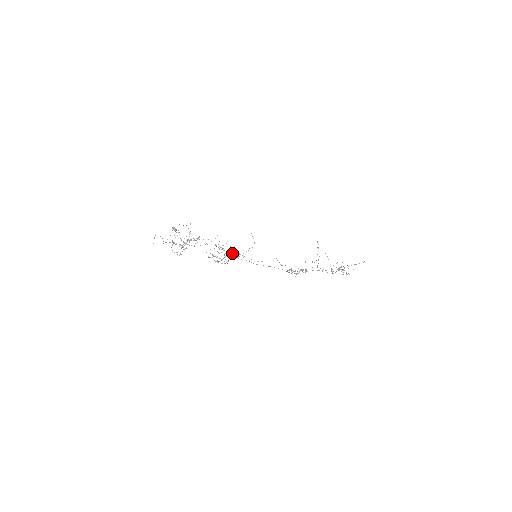
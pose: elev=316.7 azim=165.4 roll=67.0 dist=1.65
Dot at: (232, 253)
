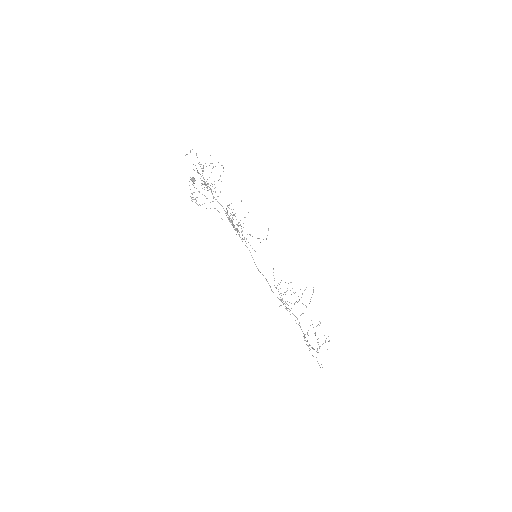
Dot at: occluded
